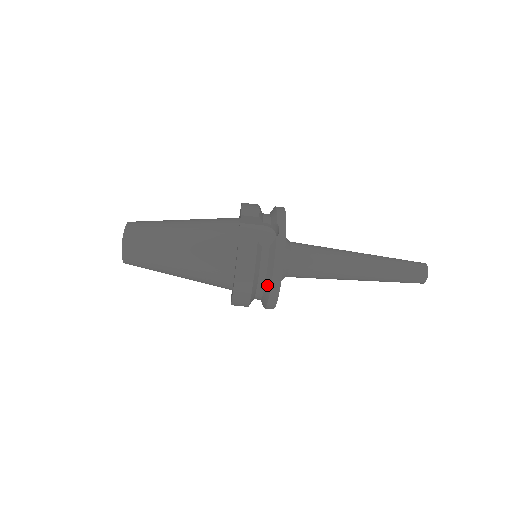
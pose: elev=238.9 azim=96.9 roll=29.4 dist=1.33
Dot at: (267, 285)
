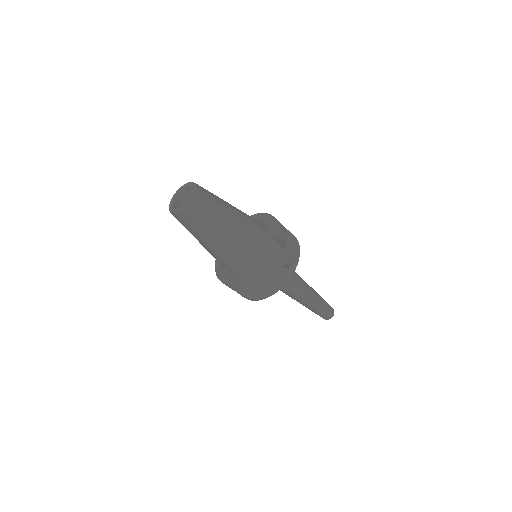
Dot at: (262, 290)
